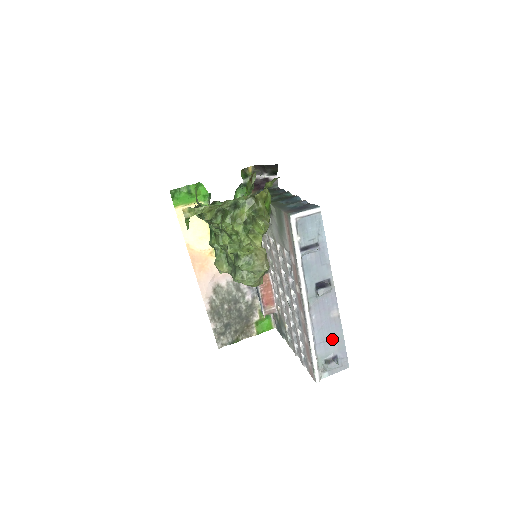
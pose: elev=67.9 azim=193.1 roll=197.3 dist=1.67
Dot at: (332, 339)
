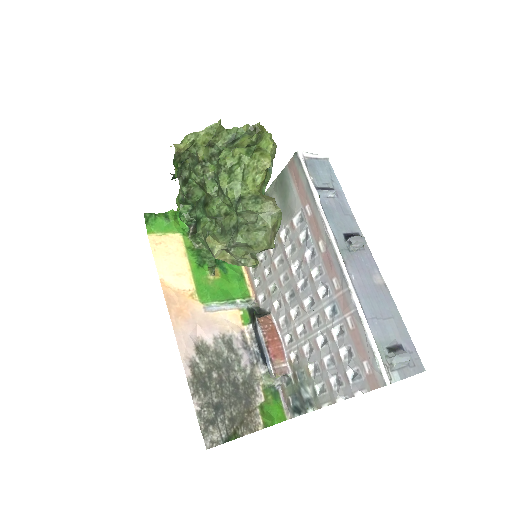
Dot at: (386, 317)
